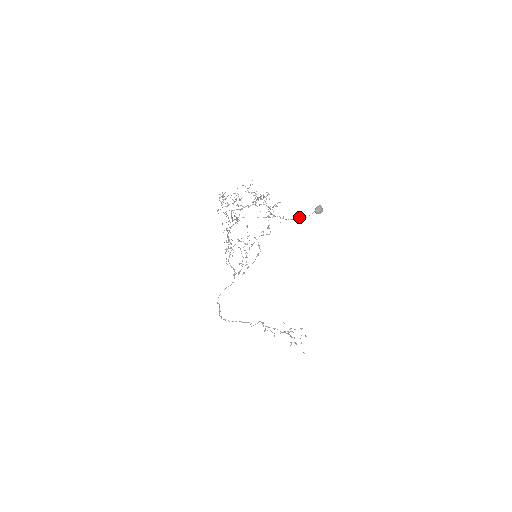
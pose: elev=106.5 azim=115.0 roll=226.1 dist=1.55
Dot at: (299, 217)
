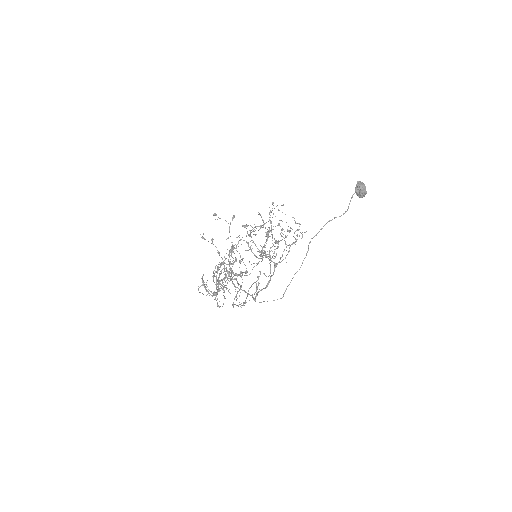
Dot at: occluded
